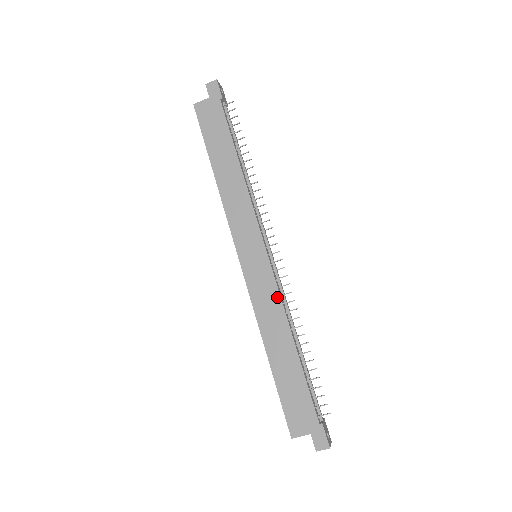
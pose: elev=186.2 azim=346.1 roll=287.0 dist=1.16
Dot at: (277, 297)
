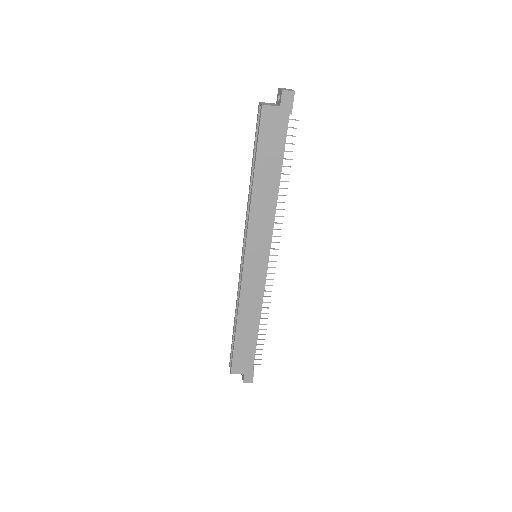
Dot at: (261, 293)
